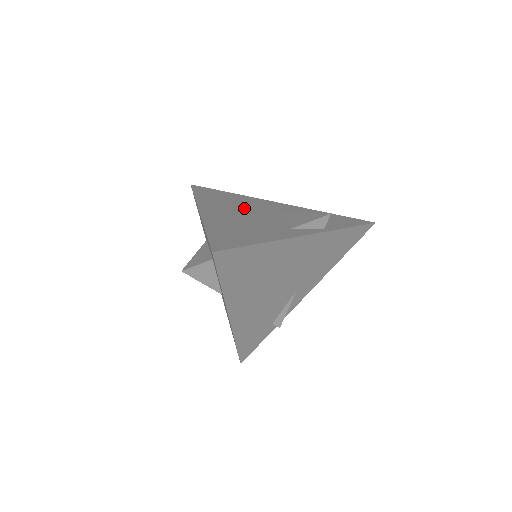
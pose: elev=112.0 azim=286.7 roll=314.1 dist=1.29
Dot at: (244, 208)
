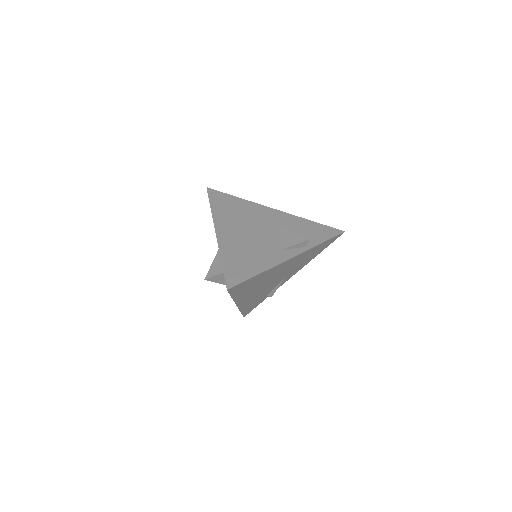
Dot at: (248, 223)
